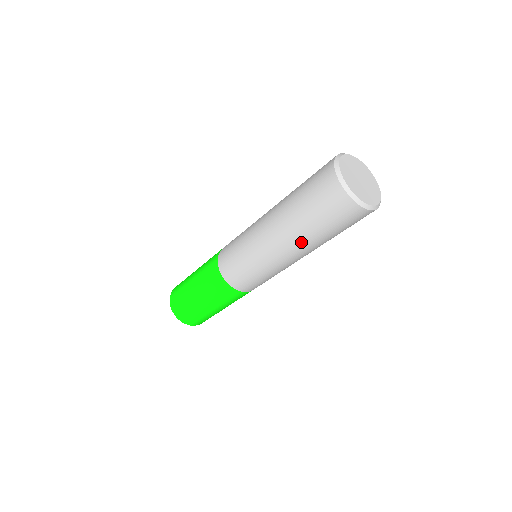
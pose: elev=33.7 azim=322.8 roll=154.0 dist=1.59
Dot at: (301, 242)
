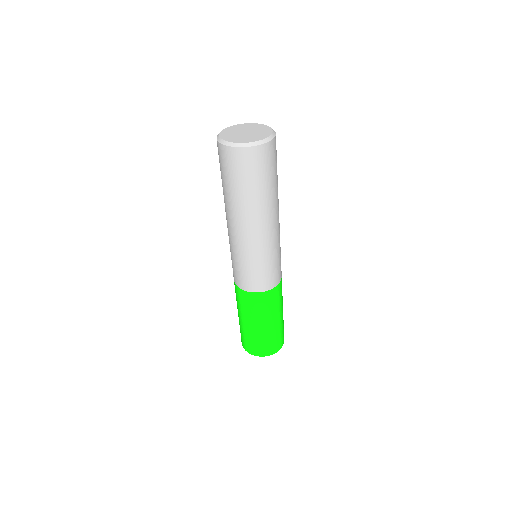
Dot at: (247, 211)
